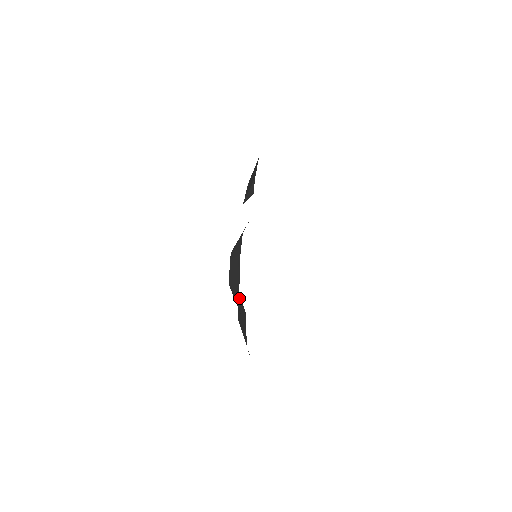
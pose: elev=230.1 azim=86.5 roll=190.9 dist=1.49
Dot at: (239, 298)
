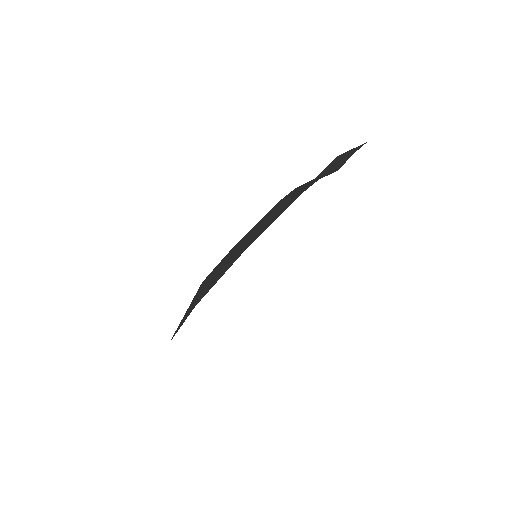
Dot at: occluded
